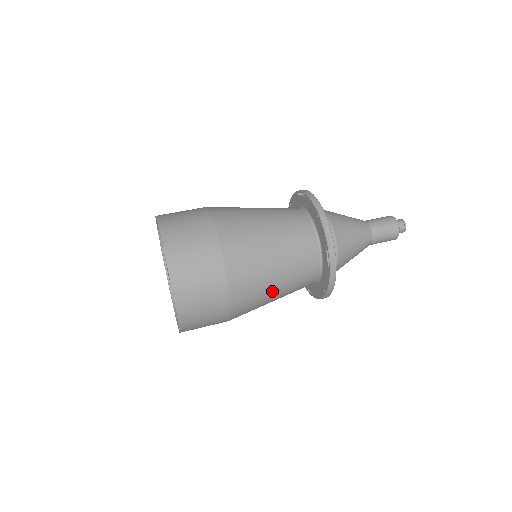
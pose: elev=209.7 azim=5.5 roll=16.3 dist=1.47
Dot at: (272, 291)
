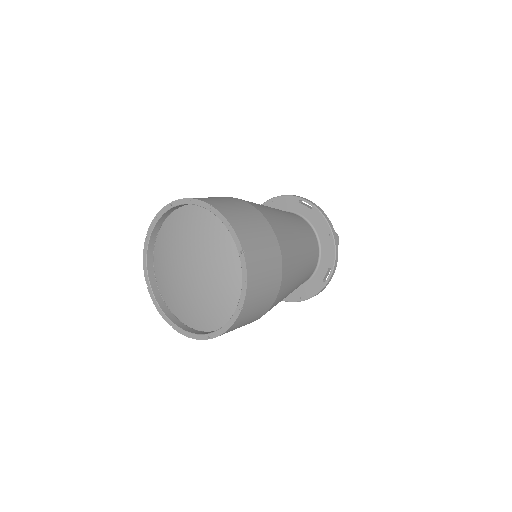
Dot at: occluded
